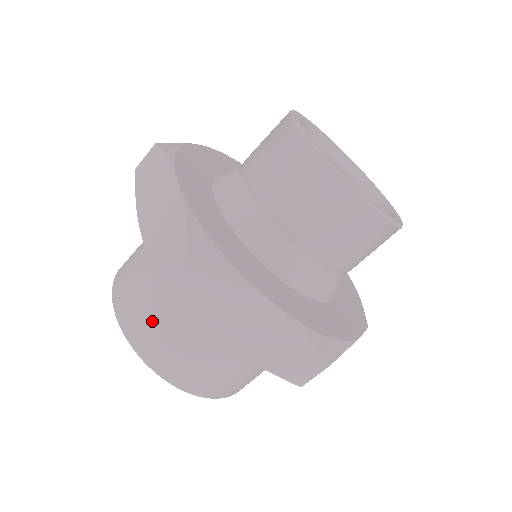
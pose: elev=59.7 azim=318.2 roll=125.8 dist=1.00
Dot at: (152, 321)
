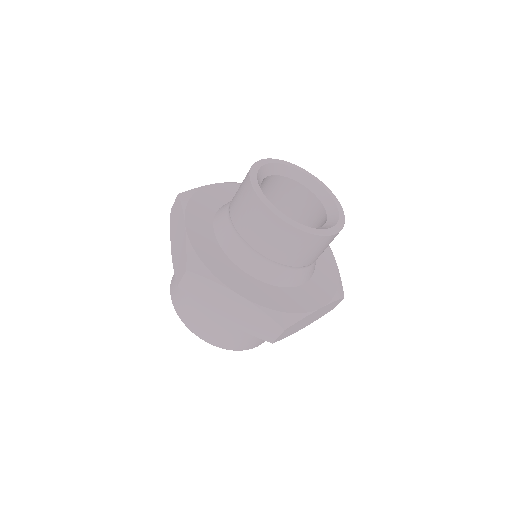
Dot at: (244, 338)
